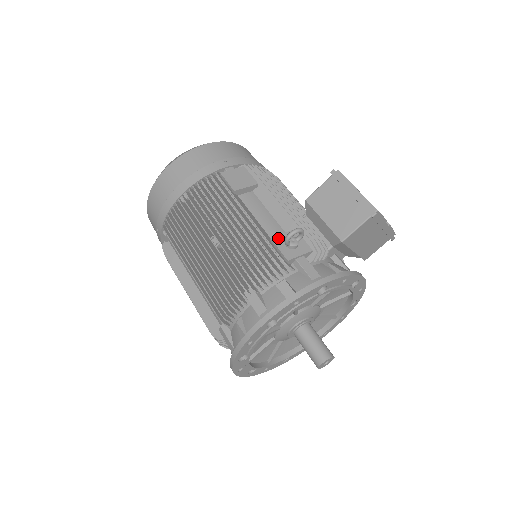
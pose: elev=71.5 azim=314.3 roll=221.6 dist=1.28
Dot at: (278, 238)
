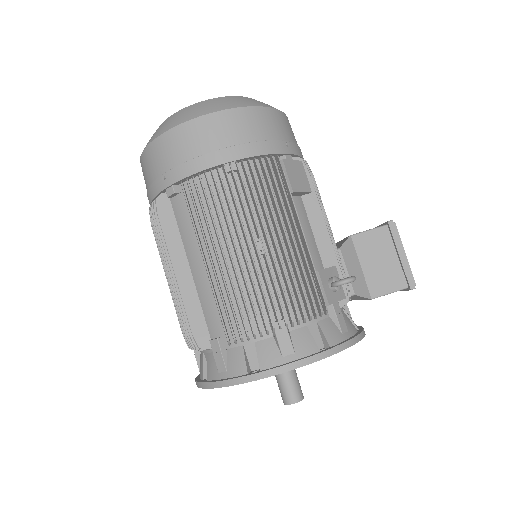
Dot at: (324, 273)
